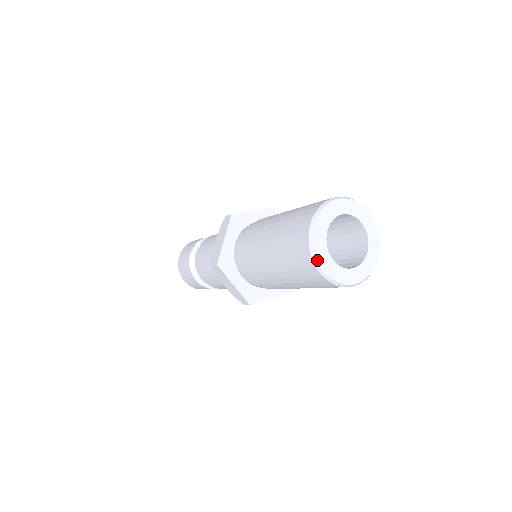
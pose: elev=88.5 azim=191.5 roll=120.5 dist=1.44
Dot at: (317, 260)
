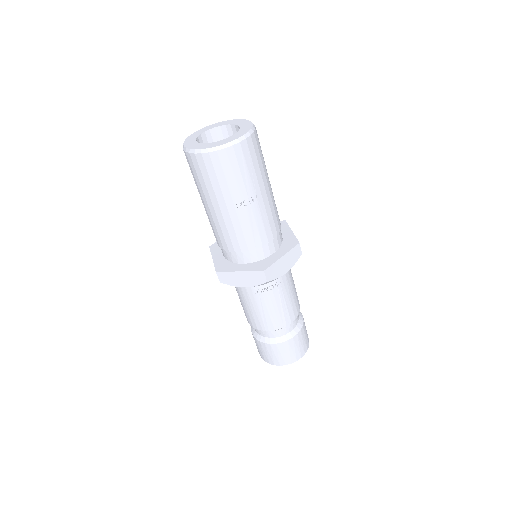
Dot at: (184, 142)
